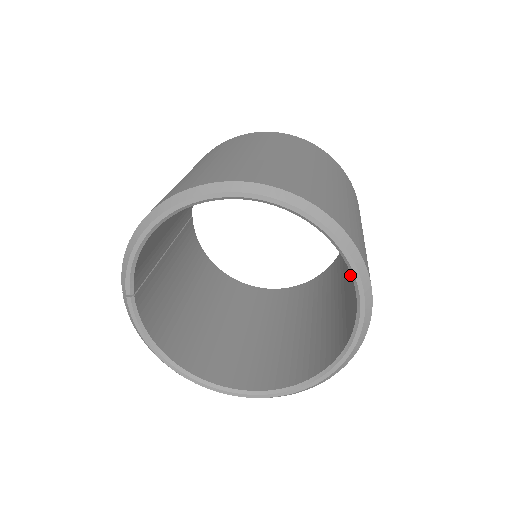
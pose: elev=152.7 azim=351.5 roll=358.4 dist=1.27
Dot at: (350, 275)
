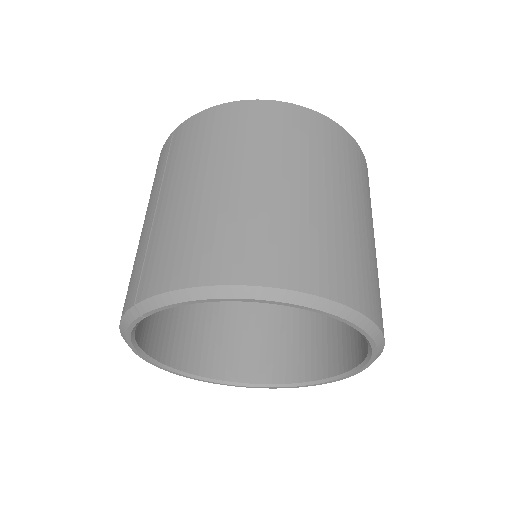
Dot at: occluded
